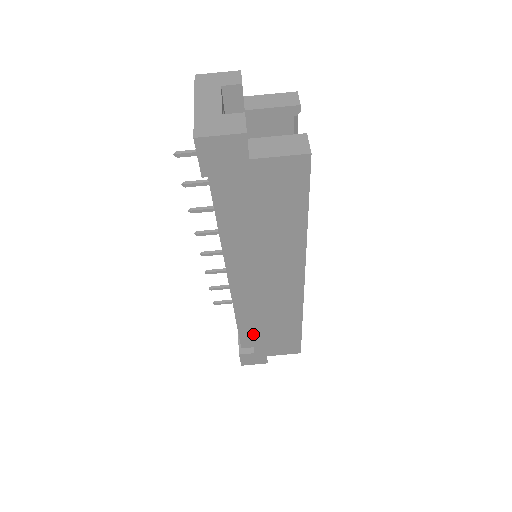
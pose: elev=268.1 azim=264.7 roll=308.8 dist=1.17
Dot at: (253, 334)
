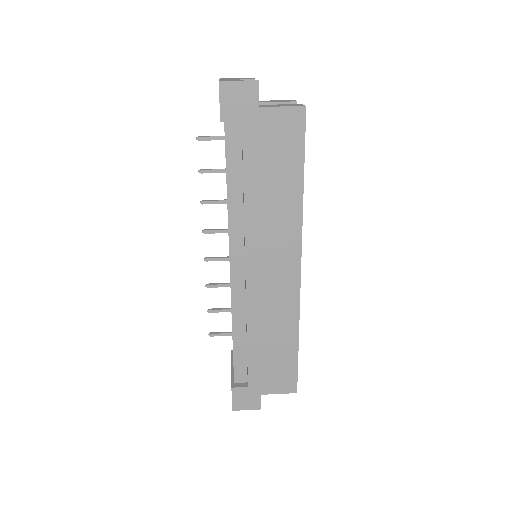
Dot at: (248, 350)
